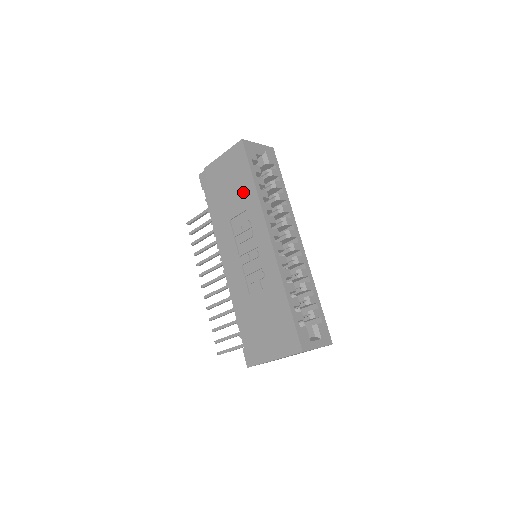
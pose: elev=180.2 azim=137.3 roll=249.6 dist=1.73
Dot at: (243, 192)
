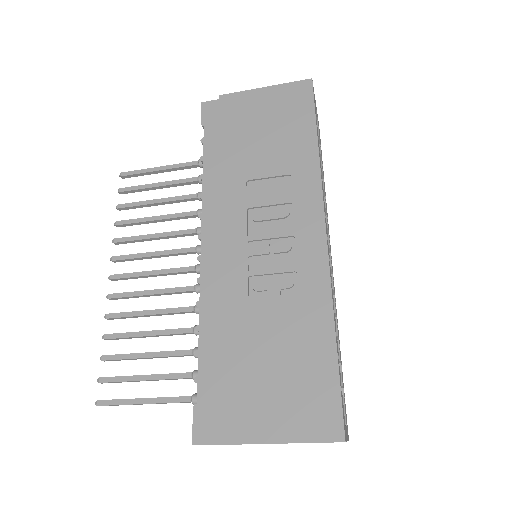
Dot at: (290, 148)
